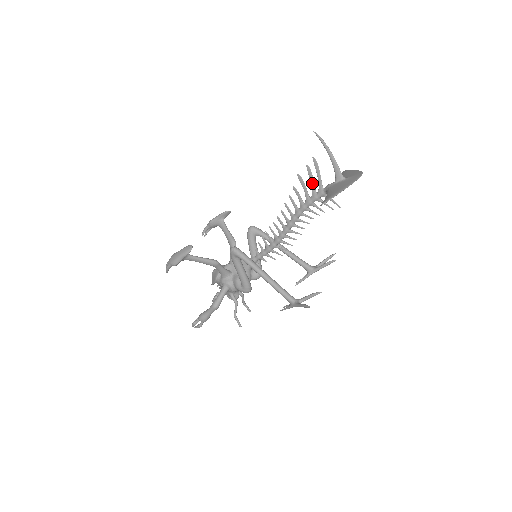
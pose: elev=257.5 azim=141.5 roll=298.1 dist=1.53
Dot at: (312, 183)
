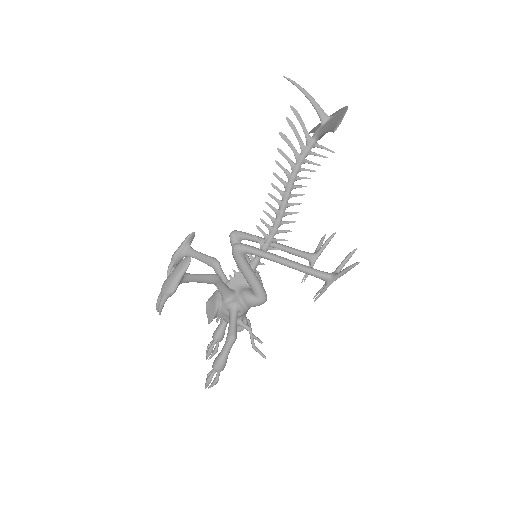
Dot at: (297, 136)
